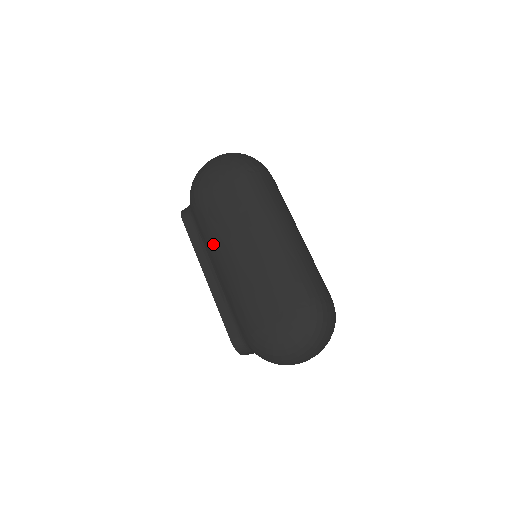
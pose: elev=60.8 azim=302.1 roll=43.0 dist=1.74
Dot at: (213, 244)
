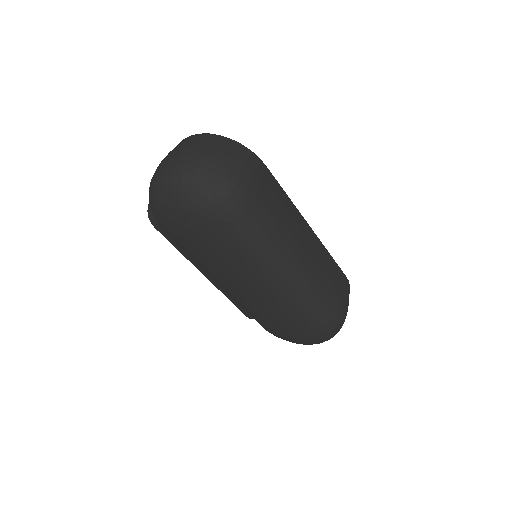
Dot at: (204, 270)
